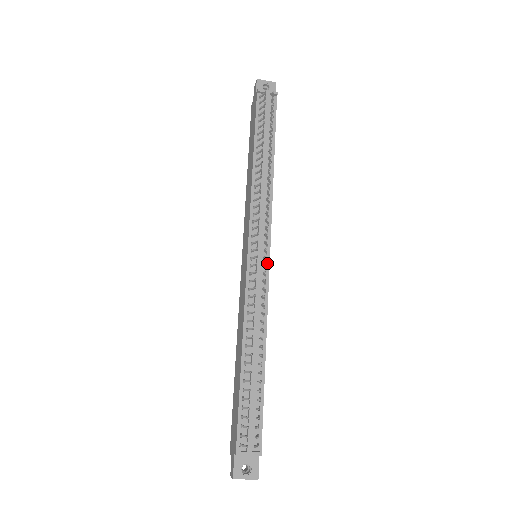
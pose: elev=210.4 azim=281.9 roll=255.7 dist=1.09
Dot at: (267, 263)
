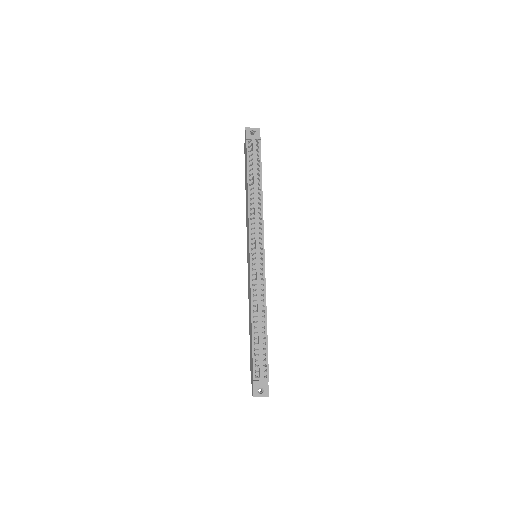
Dot at: (263, 261)
